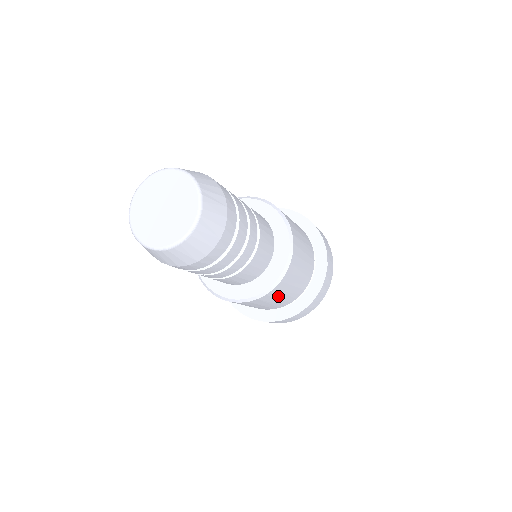
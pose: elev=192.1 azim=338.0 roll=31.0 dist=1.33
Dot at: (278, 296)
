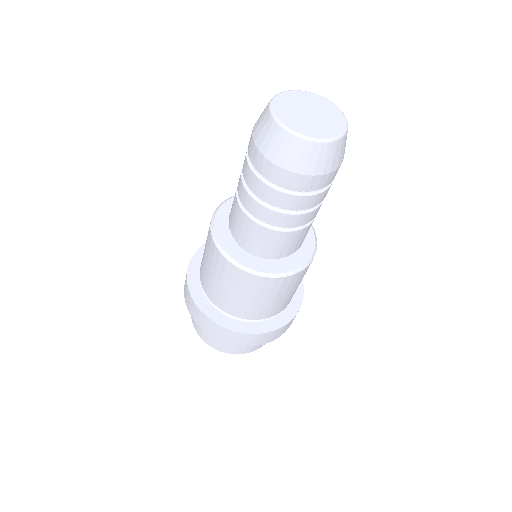
Dot at: occluded
